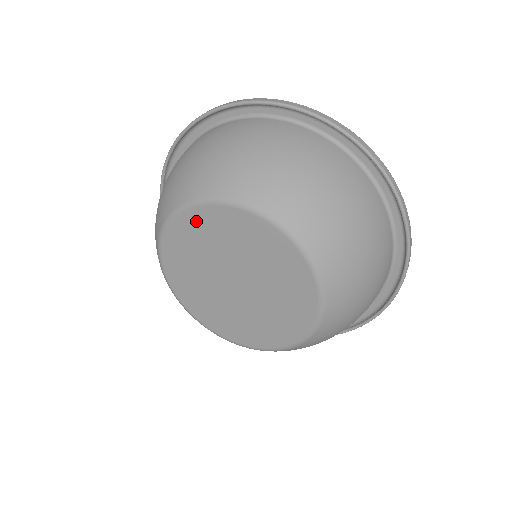
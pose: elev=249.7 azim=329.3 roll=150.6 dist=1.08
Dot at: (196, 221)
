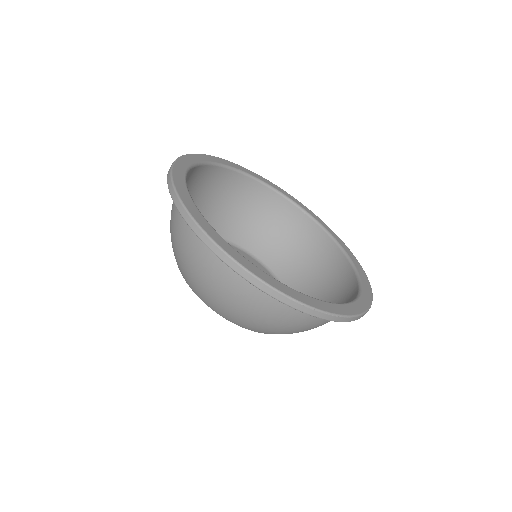
Dot at: occluded
